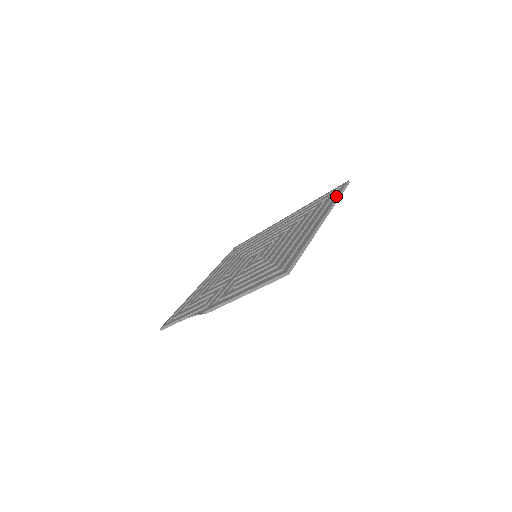
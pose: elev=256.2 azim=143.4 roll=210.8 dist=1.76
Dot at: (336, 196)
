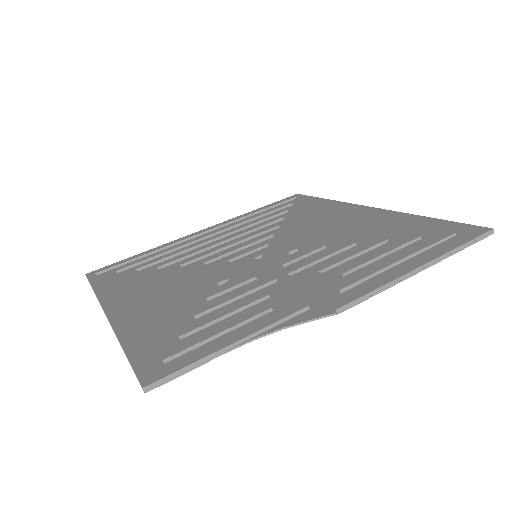
Dot at: (322, 199)
